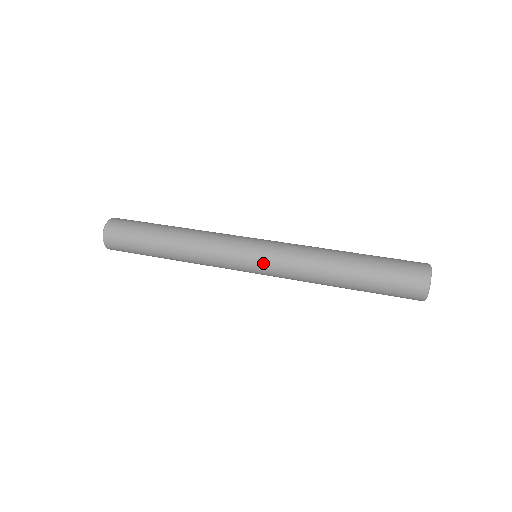
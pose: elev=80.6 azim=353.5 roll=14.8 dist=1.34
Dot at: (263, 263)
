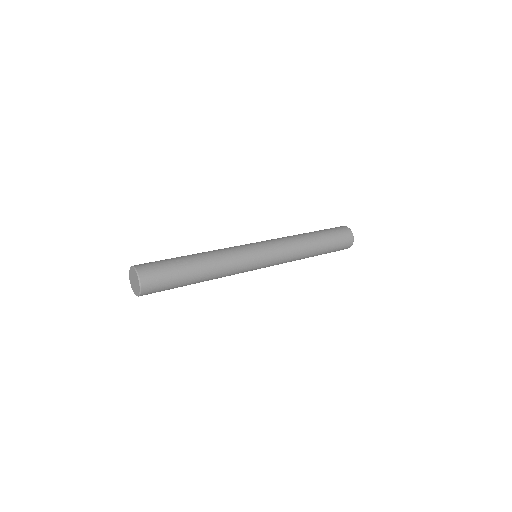
Dot at: (271, 259)
